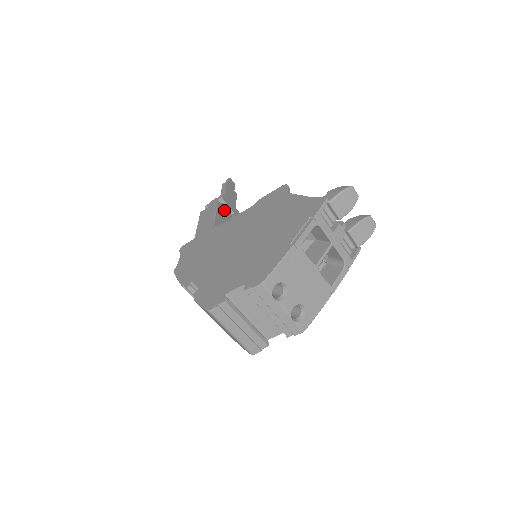
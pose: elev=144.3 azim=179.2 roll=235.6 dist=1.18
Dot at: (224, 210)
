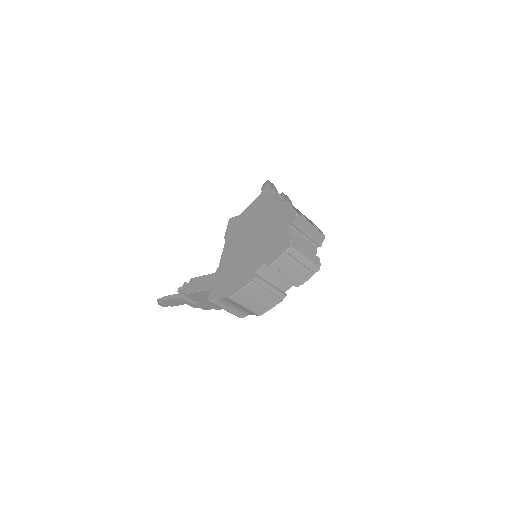
Dot at: occluded
